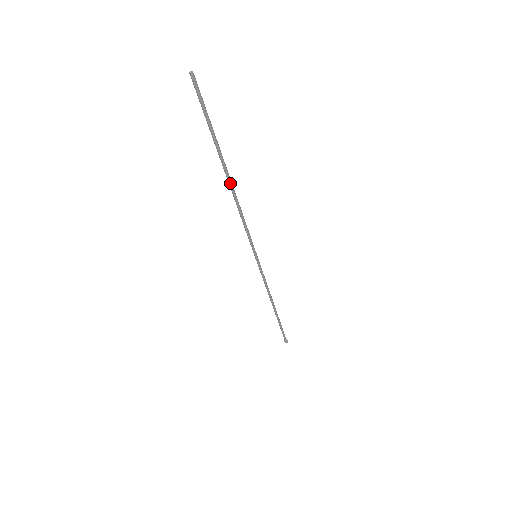
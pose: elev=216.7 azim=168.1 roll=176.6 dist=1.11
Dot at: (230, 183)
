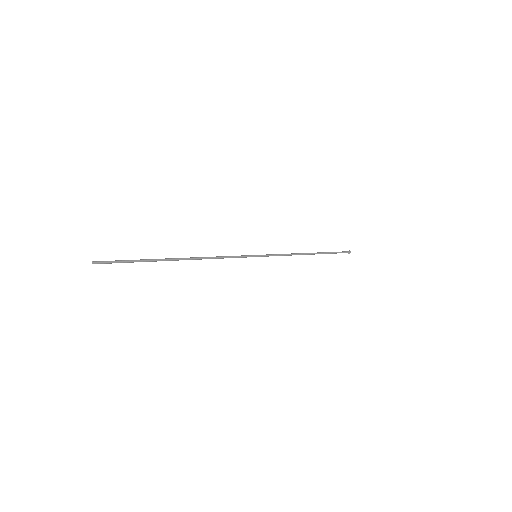
Dot at: occluded
